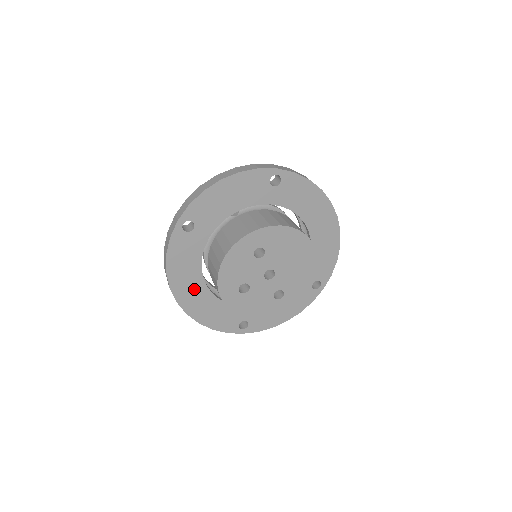
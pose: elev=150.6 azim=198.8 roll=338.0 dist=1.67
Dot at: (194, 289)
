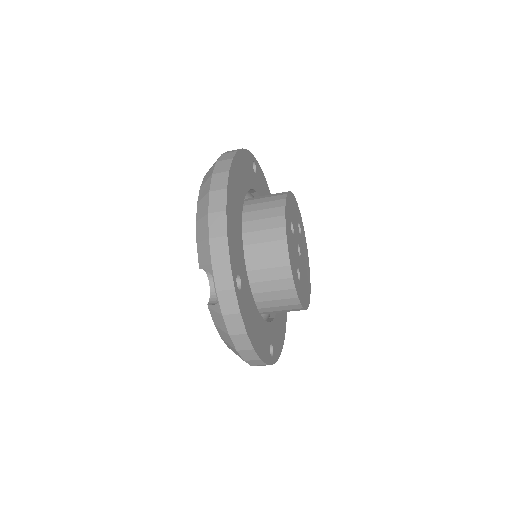
Dot at: (238, 190)
